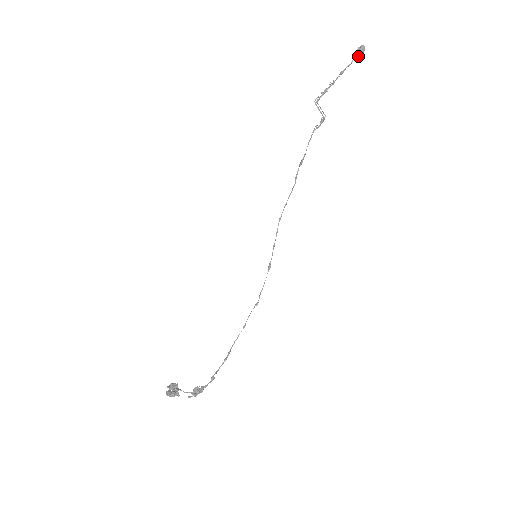
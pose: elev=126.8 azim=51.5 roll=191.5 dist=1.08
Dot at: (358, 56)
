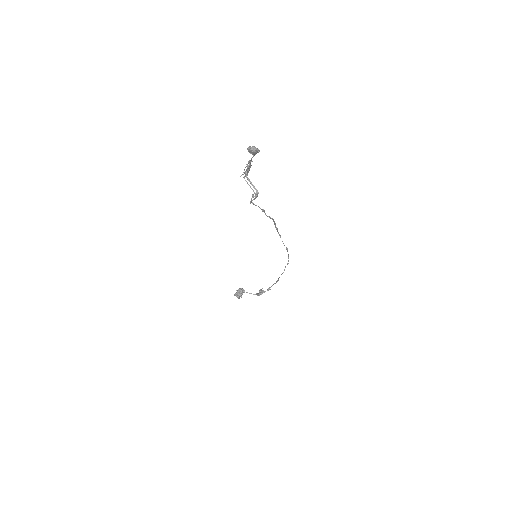
Dot at: (255, 152)
